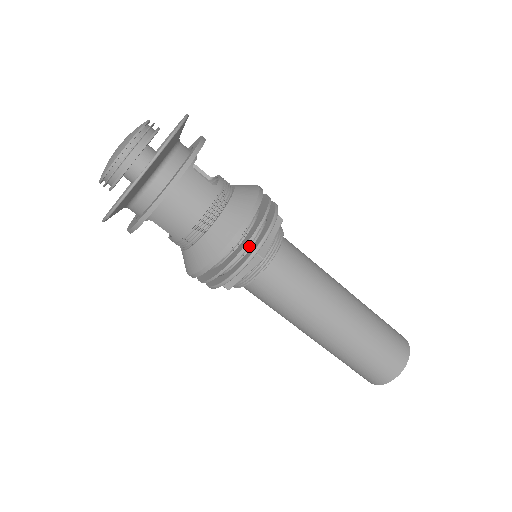
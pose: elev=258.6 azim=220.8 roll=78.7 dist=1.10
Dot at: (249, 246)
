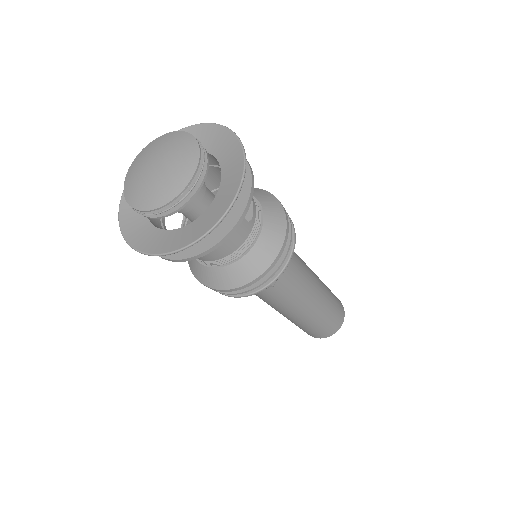
Dot at: occluded
